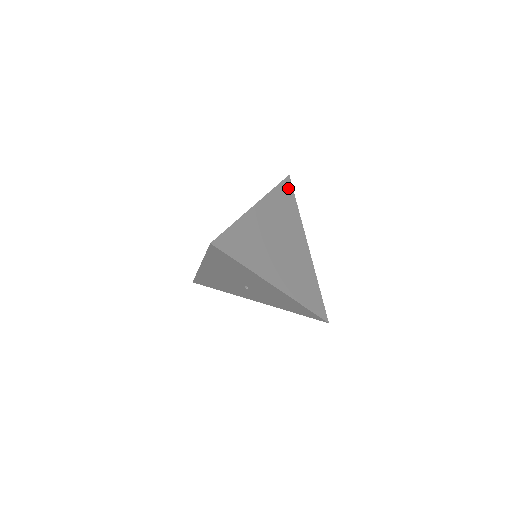
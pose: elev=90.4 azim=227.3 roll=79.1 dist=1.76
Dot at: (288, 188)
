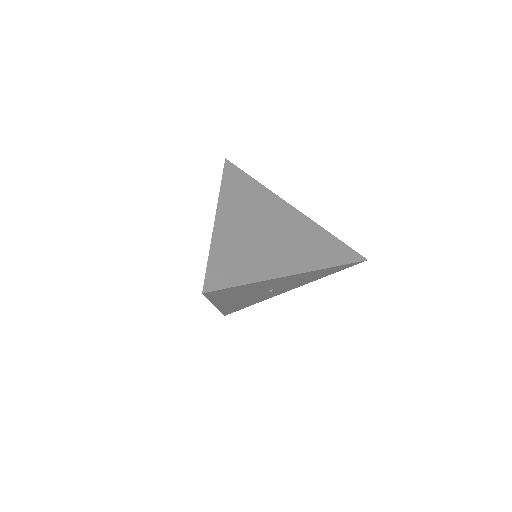
Dot at: (234, 172)
